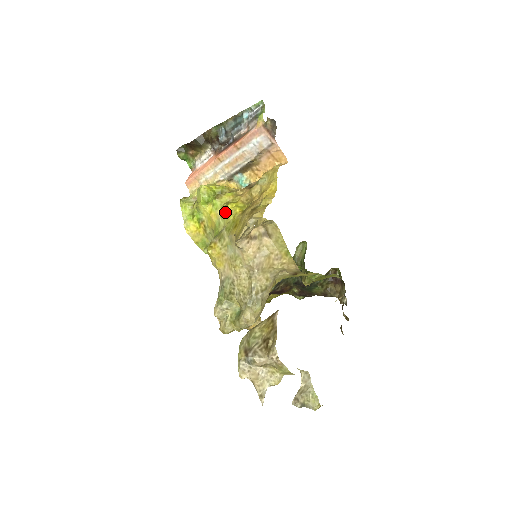
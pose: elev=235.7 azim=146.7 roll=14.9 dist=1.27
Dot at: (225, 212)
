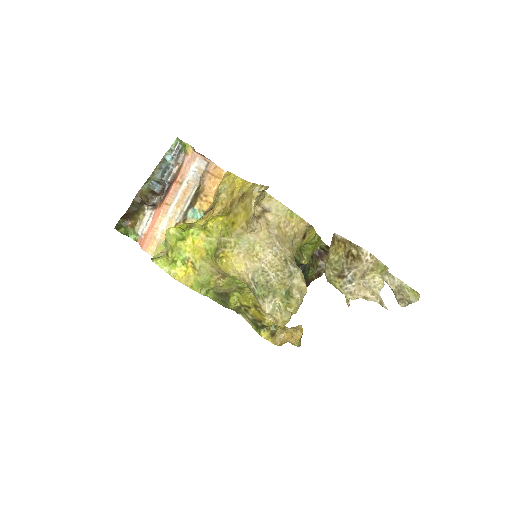
Dot at: (209, 230)
